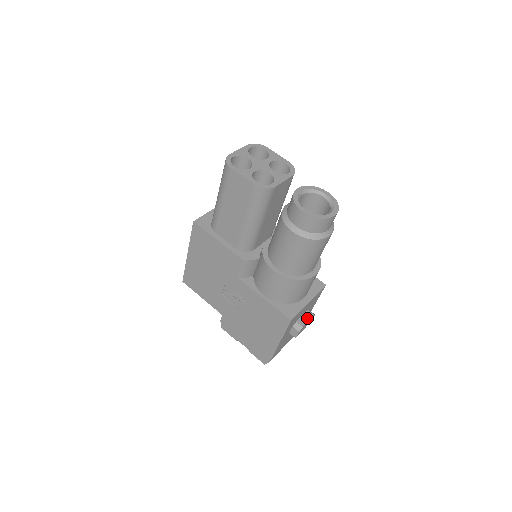
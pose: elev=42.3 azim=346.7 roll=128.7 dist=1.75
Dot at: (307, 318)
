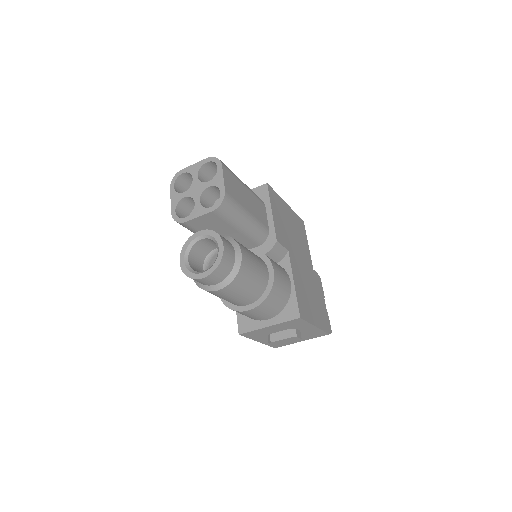
Dot at: (281, 336)
